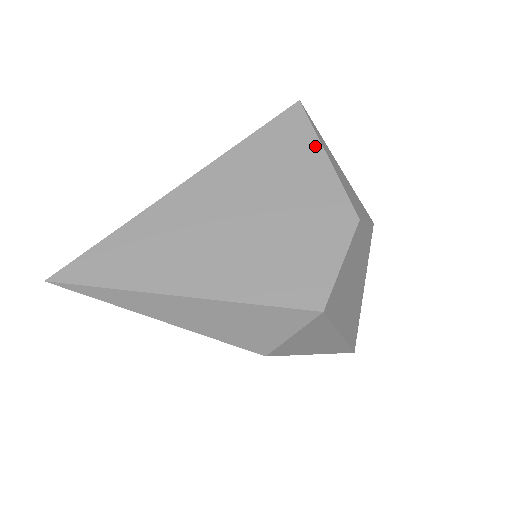
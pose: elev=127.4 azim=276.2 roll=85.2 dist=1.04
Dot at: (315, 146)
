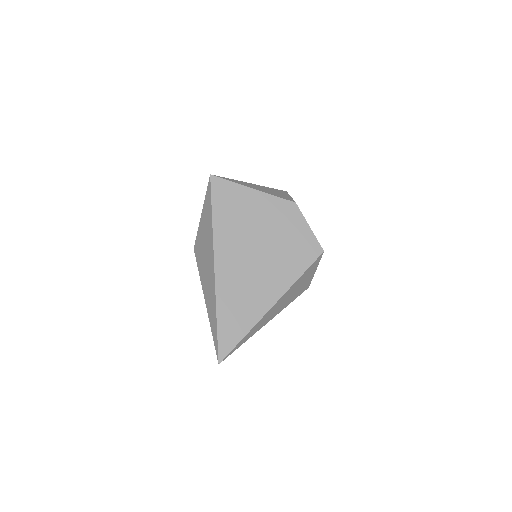
Dot at: (243, 190)
